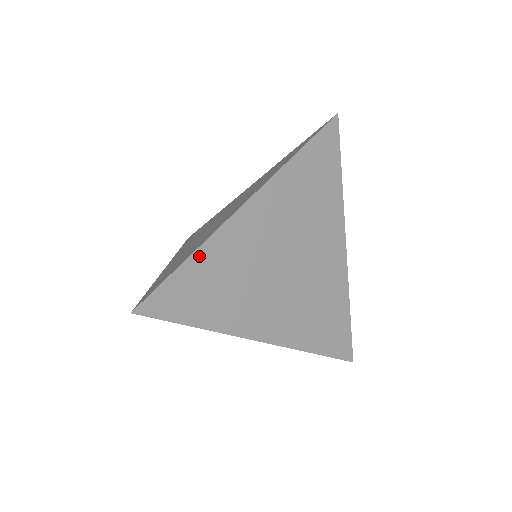
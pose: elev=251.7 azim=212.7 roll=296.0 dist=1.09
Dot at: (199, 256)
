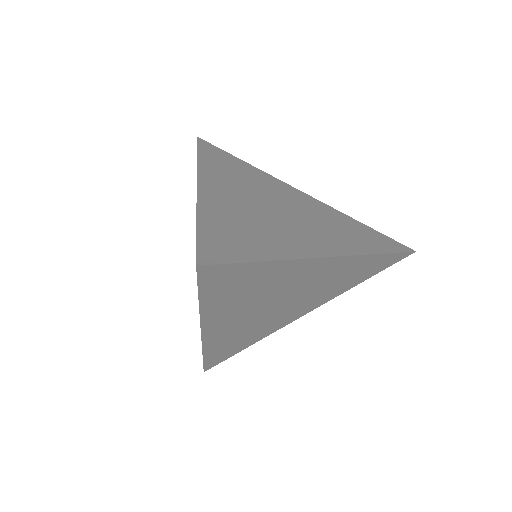
Dot at: (249, 166)
